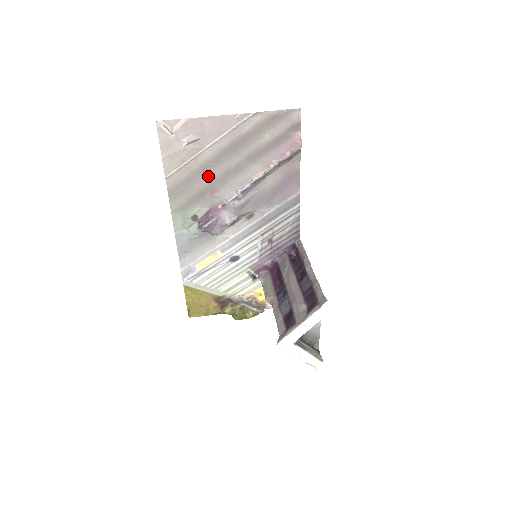
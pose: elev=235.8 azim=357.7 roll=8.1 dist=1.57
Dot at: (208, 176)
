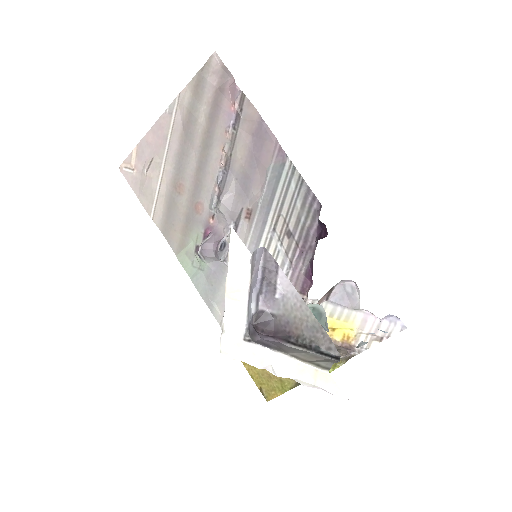
Dot at: (183, 193)
